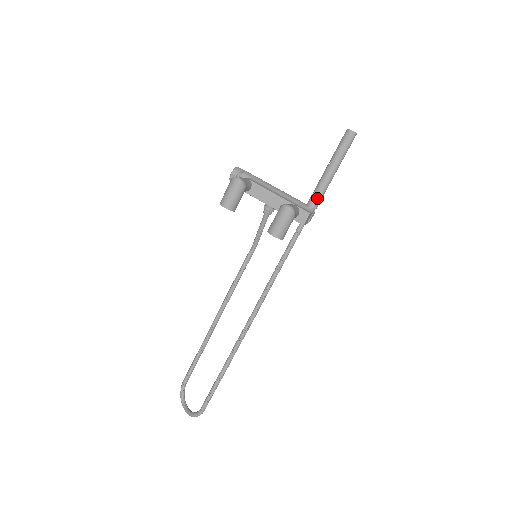
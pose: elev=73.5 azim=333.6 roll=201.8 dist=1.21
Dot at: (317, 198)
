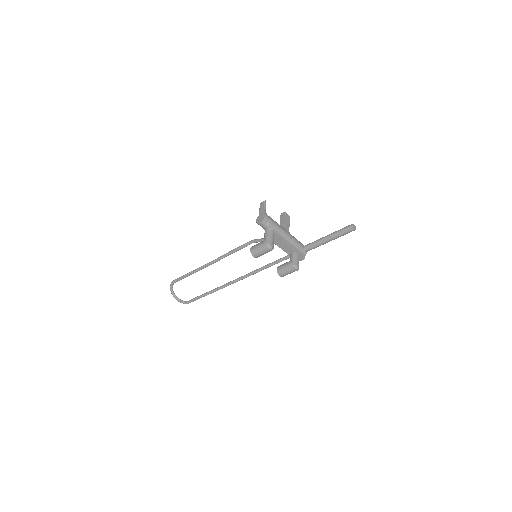
Dot at: occluded
